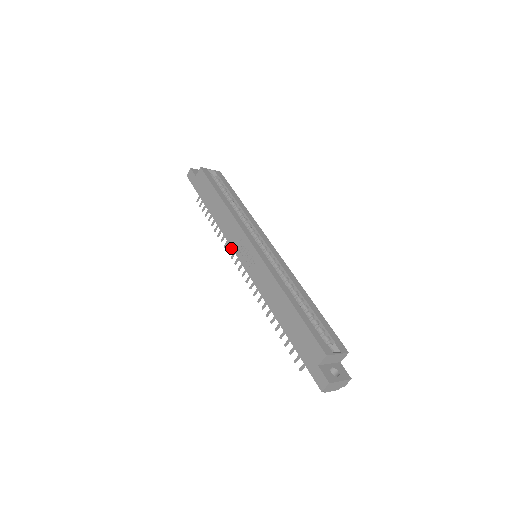
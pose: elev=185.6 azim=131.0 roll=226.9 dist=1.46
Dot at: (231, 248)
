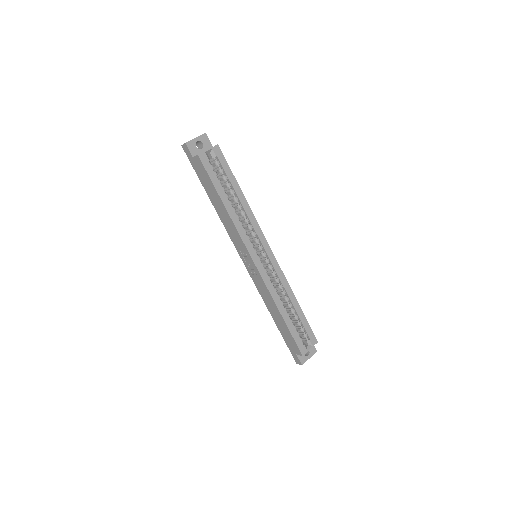
Dot at: occluded
